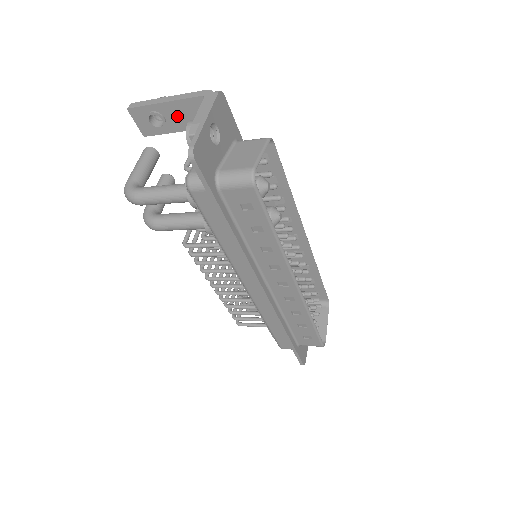
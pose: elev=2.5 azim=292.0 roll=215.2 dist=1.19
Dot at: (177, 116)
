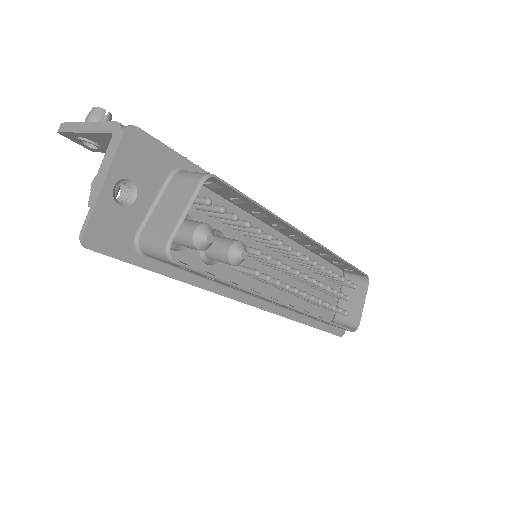
Dot at: (105, 143)
